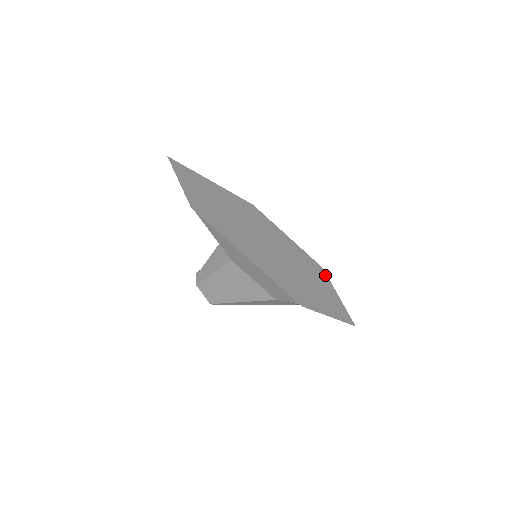
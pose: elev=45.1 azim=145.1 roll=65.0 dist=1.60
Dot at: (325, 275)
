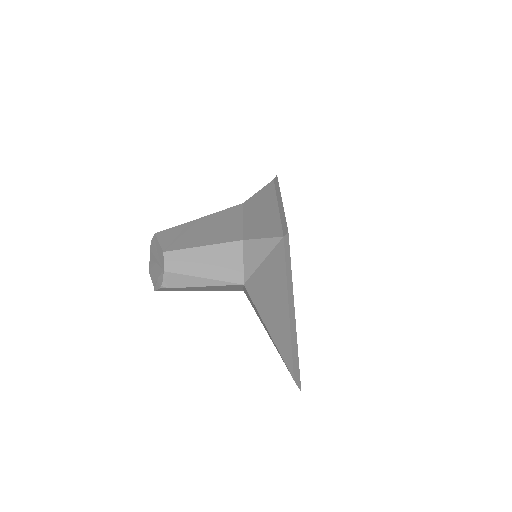
Dot at: occluded
